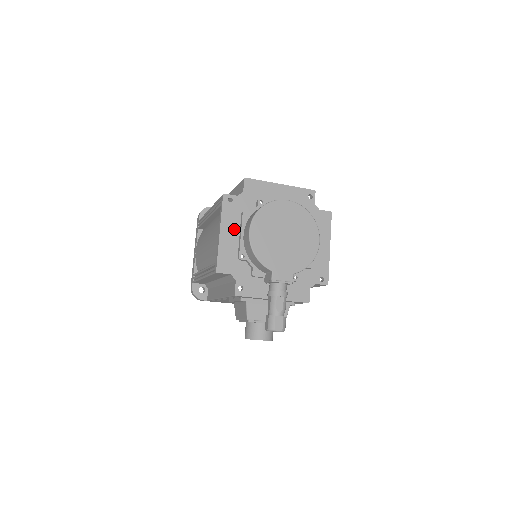
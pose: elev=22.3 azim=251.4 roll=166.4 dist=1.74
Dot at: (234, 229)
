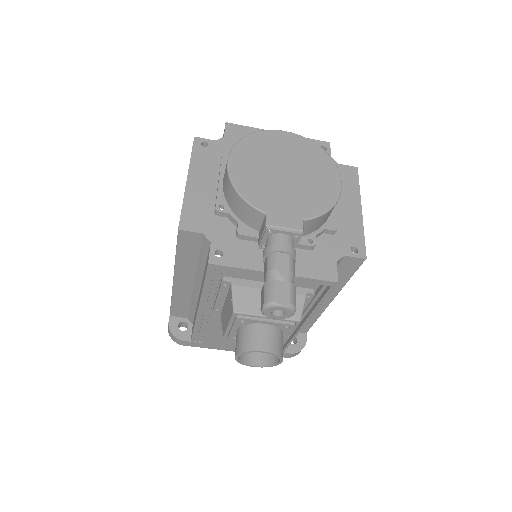
Dot at: (209, 177)
